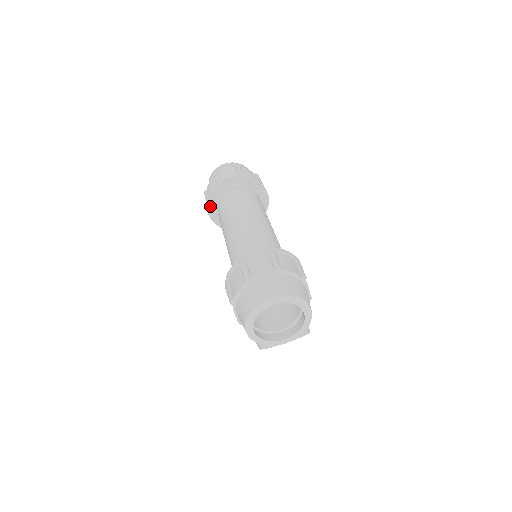
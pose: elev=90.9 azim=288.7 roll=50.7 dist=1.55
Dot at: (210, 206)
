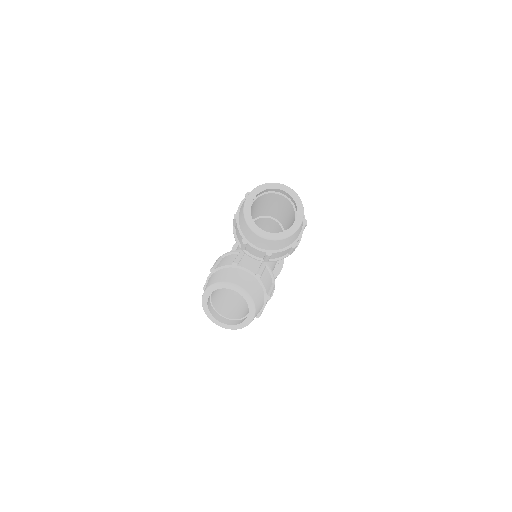
Dot at: occluded
